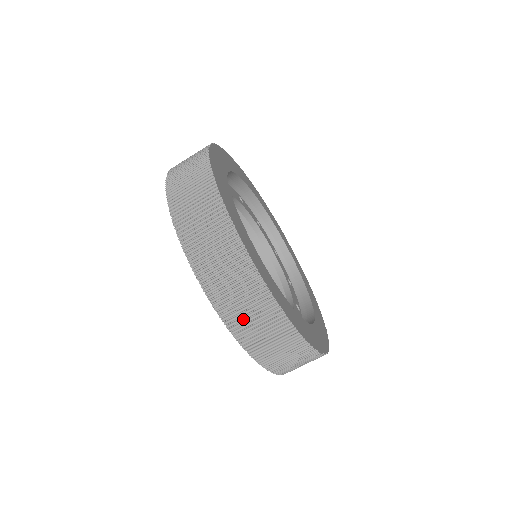
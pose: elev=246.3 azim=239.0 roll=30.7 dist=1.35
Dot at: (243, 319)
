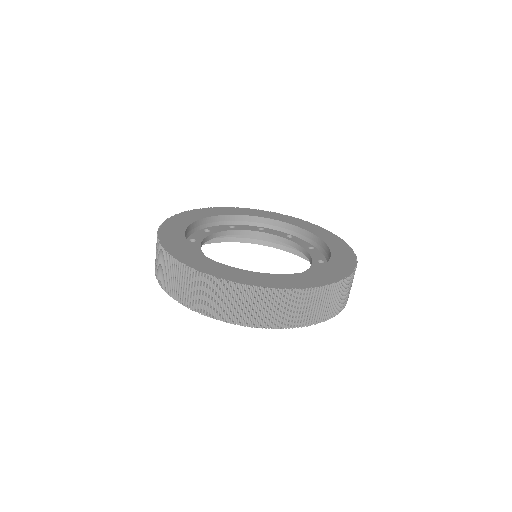
Dot at: (181, 291)
